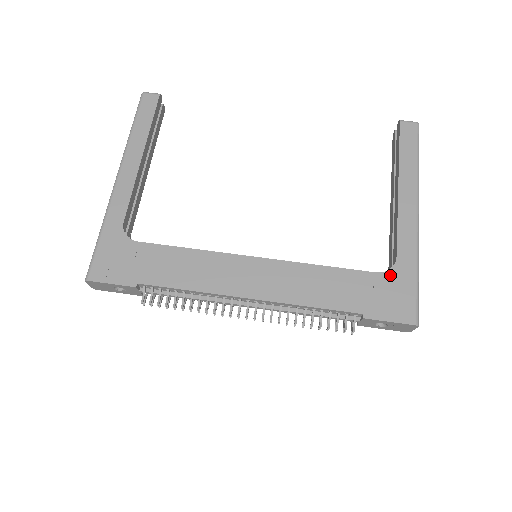
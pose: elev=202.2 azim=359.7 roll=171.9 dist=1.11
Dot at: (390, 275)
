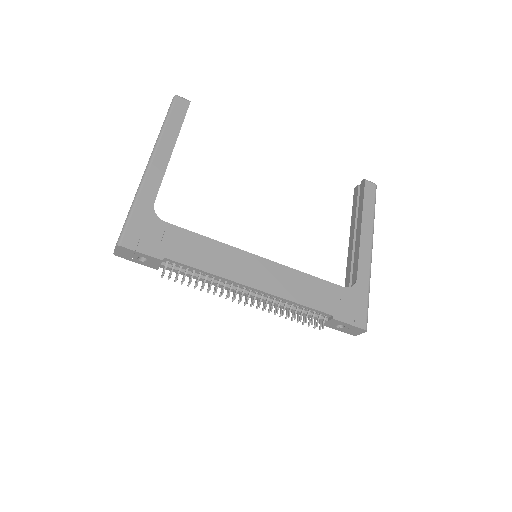
Dot at: (352, 291)
